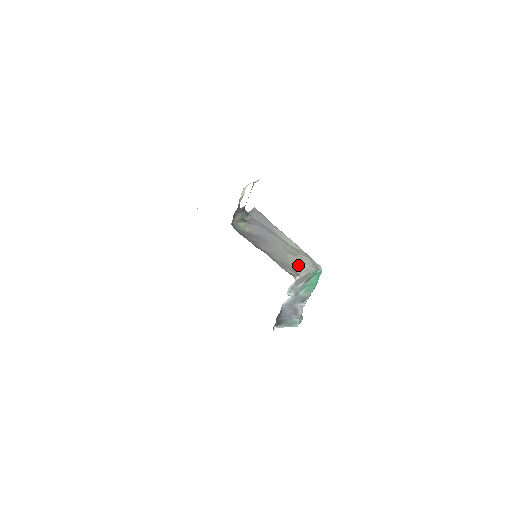
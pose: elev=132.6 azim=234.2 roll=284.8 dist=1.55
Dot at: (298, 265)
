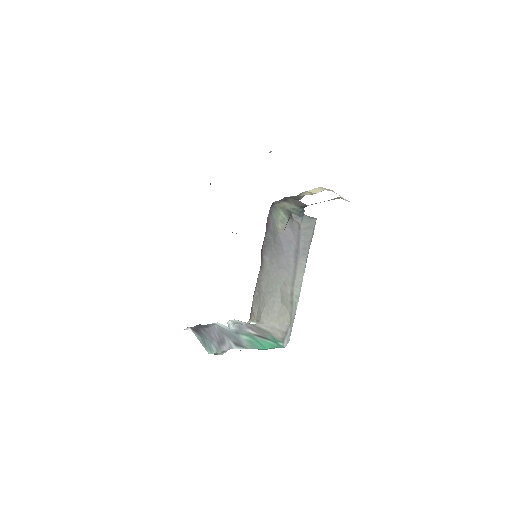
Dot at: (272, 314)
